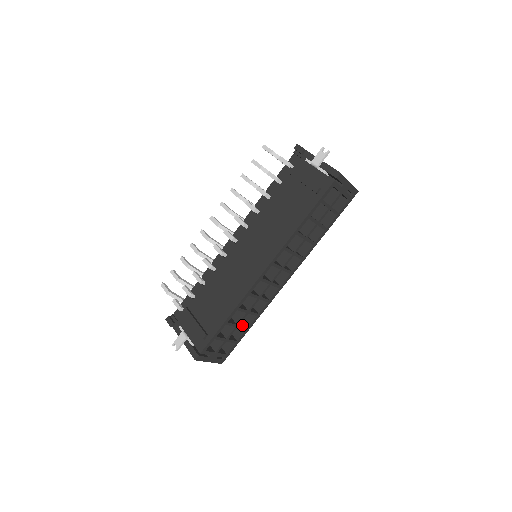
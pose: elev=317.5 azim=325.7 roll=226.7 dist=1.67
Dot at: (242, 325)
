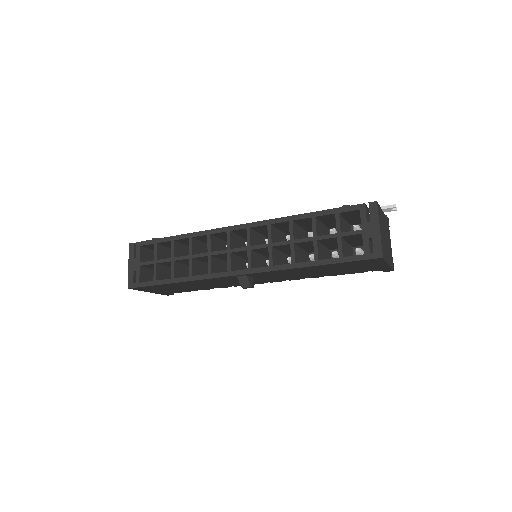
Dot at: (175, 269)
